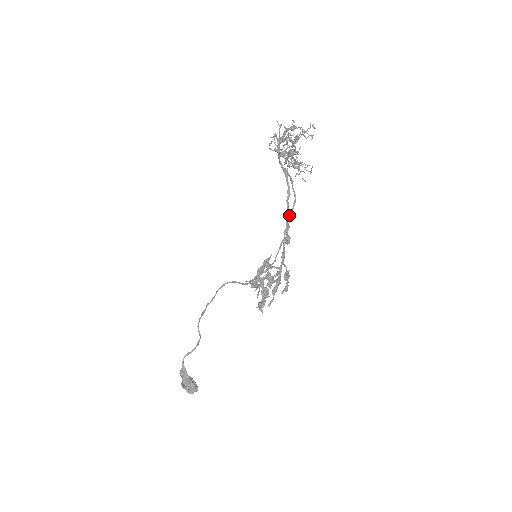
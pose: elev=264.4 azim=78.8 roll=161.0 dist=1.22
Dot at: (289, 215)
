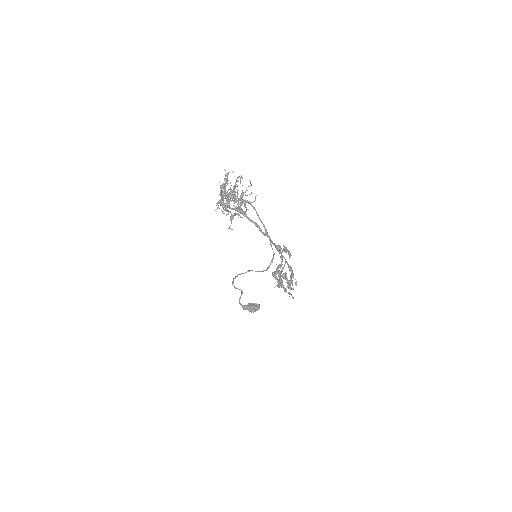
Dot at: (269, 237)
